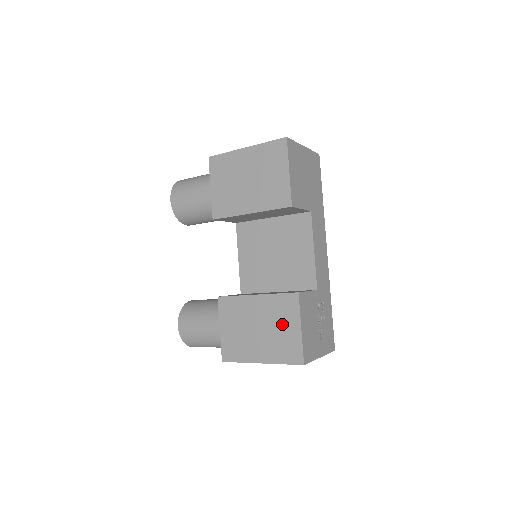
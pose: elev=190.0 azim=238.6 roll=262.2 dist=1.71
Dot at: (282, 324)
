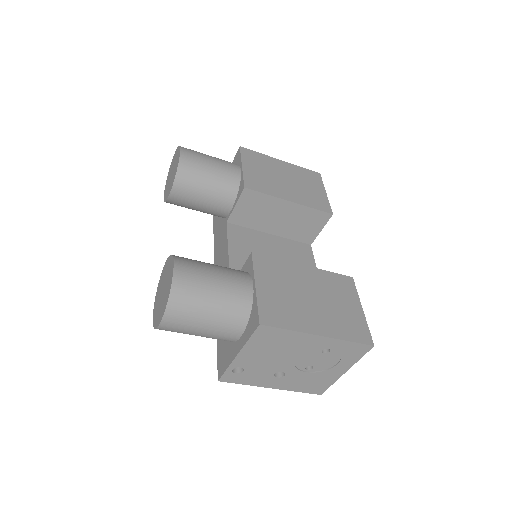
Dot at: (341, 300)
